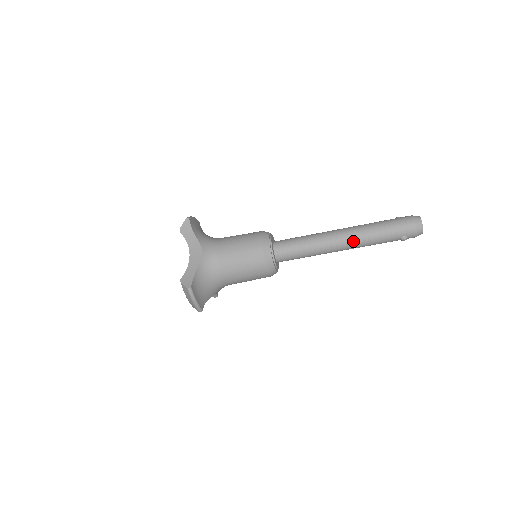
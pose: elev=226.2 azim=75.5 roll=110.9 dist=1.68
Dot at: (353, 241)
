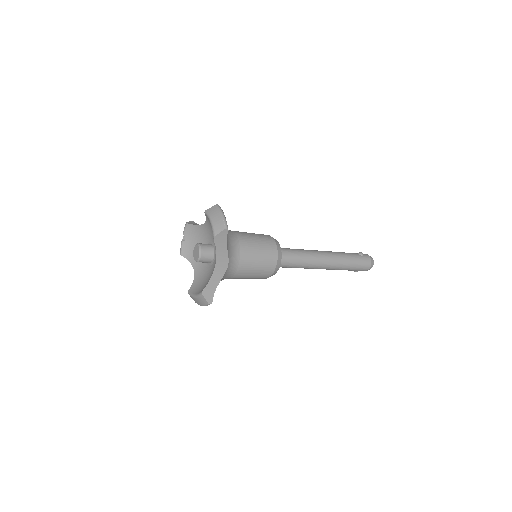
Dot at: (330, 269)
